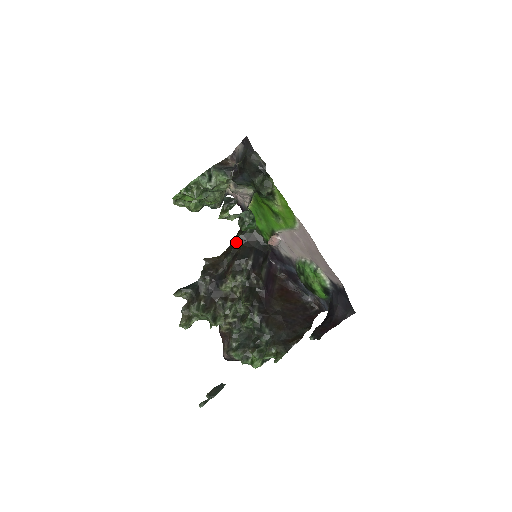
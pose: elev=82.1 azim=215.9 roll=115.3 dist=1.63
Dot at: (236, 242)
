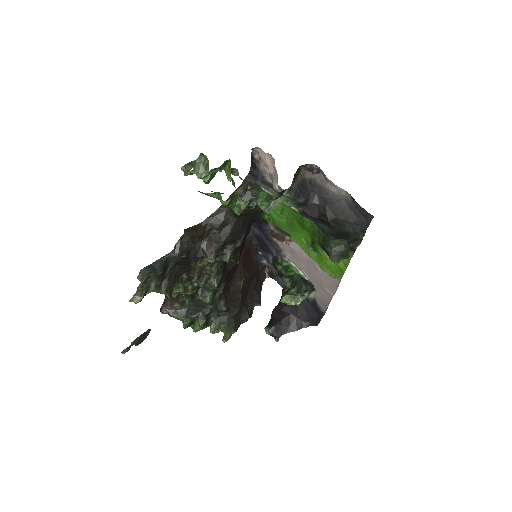
Dot at: (230, 212)
